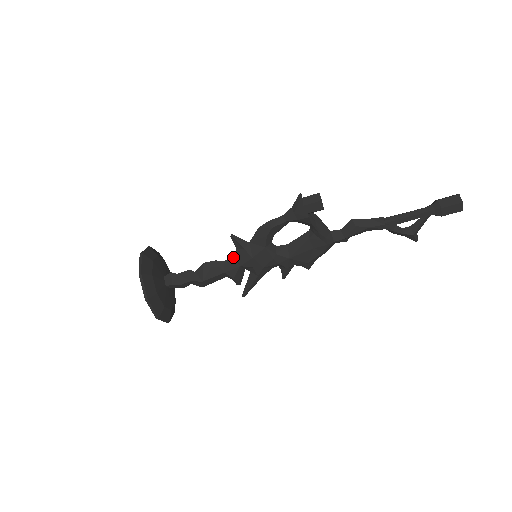
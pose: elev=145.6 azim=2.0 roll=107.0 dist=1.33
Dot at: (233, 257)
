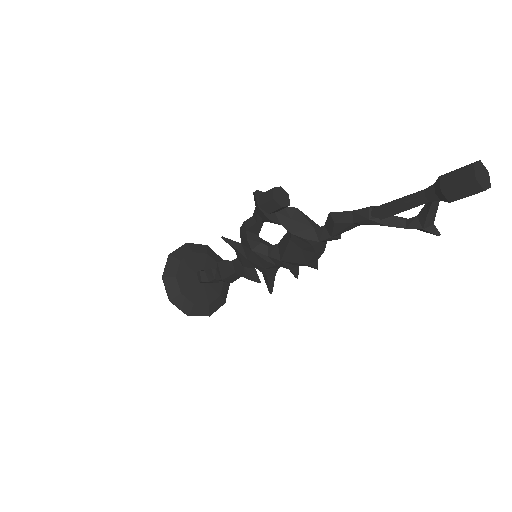
Dot at: (237, 257)
